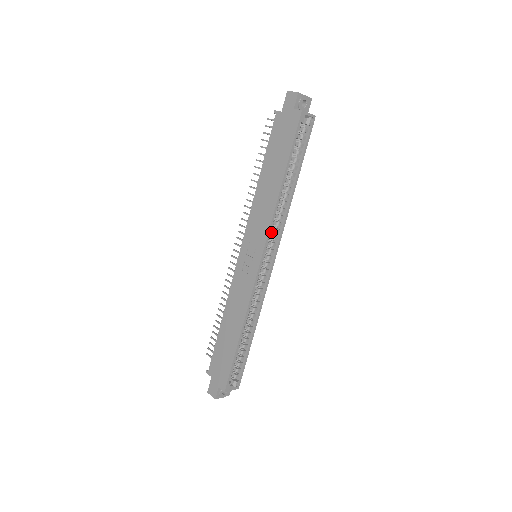
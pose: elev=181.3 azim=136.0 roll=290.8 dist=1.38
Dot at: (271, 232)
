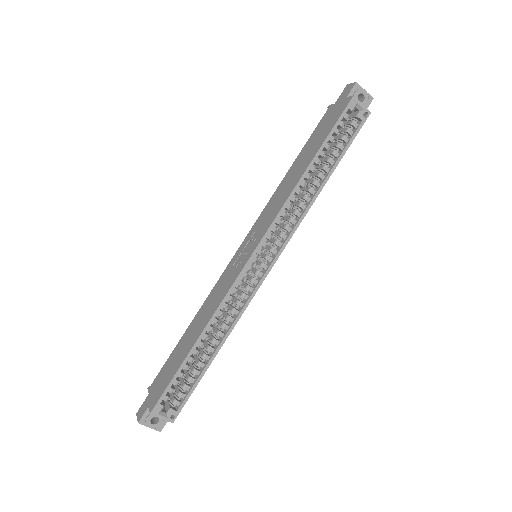
Dot at: (281, 229)
